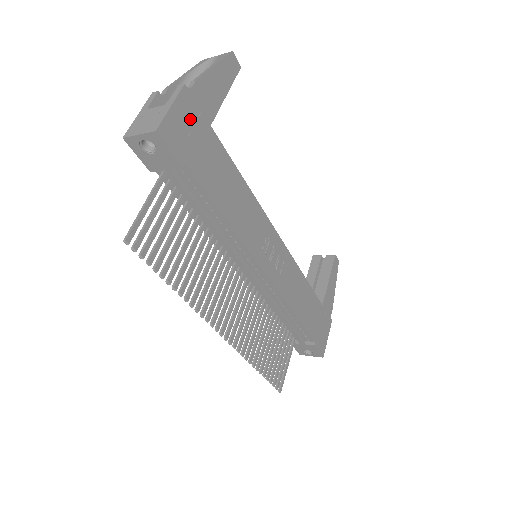
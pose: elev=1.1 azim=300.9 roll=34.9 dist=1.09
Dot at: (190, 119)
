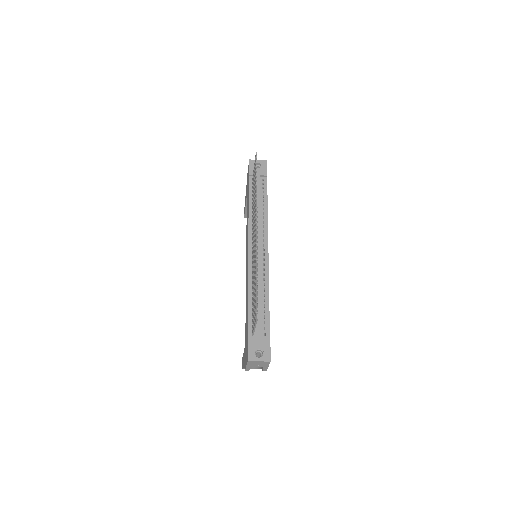
Dot at: occluded
